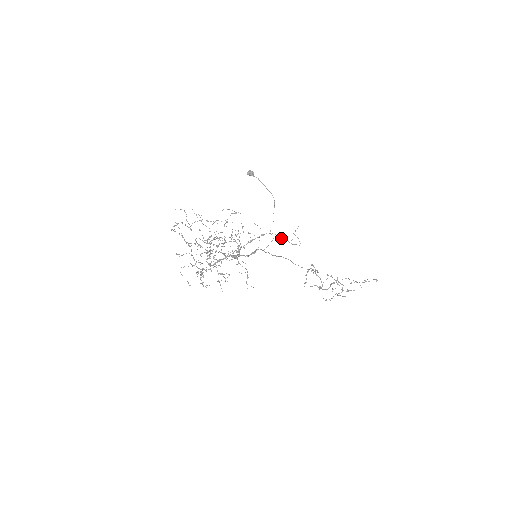
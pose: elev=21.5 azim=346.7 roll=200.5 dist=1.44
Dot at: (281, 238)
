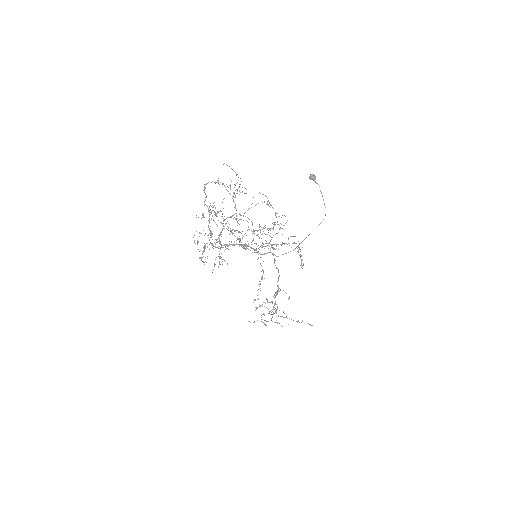
Dot at: (300, 254)
